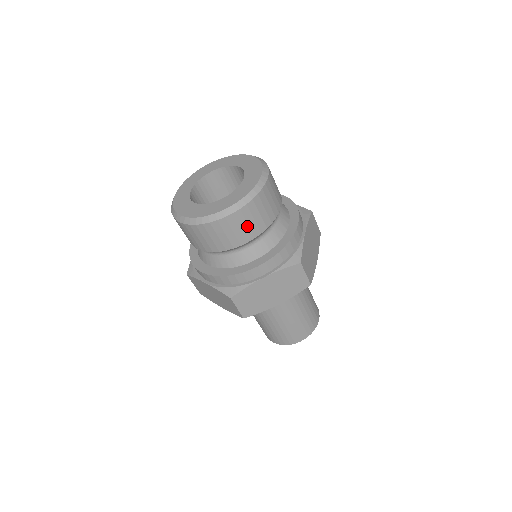
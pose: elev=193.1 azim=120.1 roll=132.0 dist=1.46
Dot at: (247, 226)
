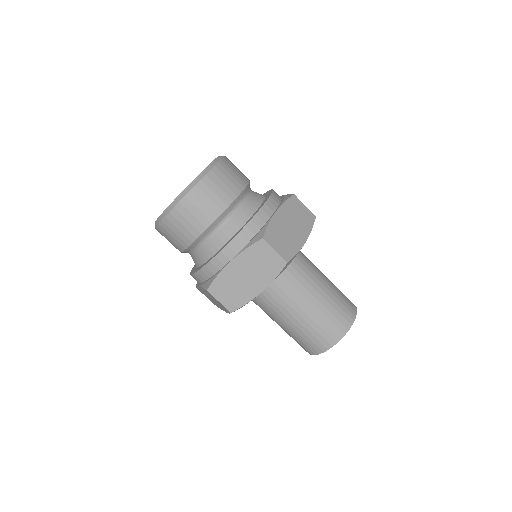
Dot at: (199, 212)
